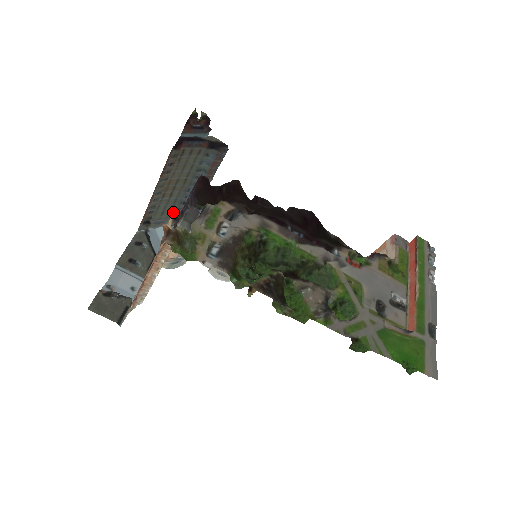
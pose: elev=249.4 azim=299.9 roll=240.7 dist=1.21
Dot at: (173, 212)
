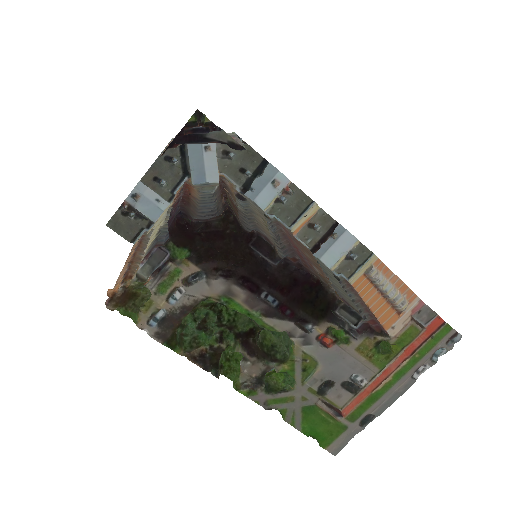
Dot at: occluded
